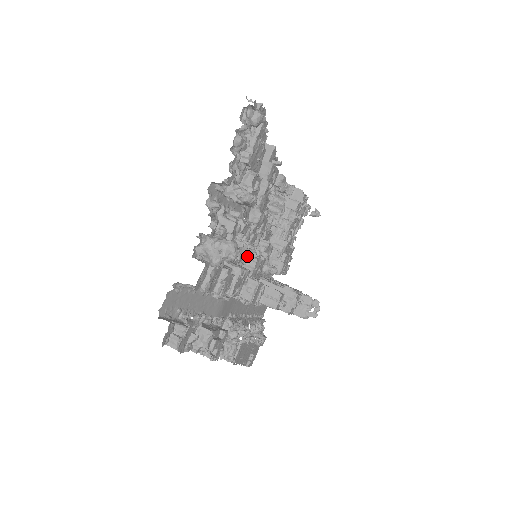
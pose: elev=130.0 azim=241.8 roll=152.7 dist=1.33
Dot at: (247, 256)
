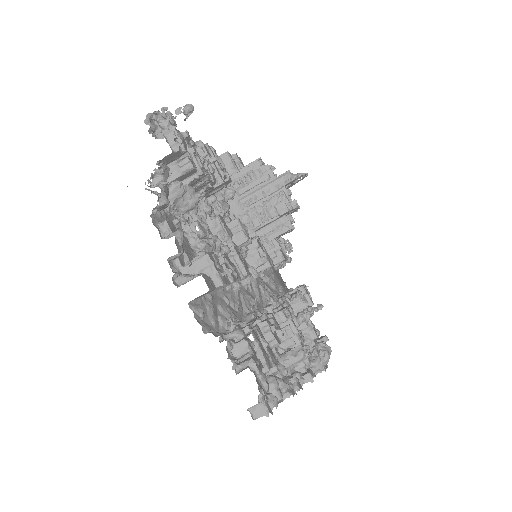
Dot at: (260, 272)
